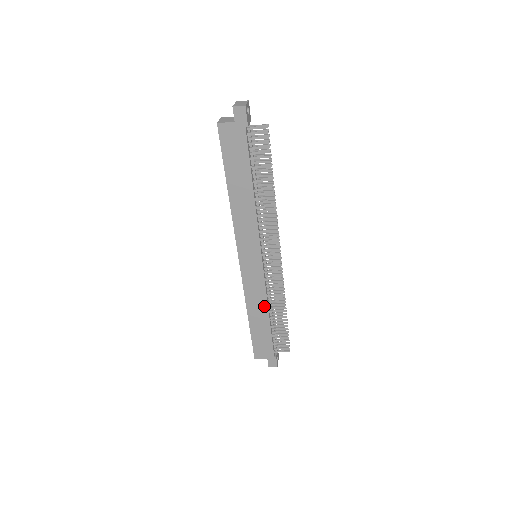
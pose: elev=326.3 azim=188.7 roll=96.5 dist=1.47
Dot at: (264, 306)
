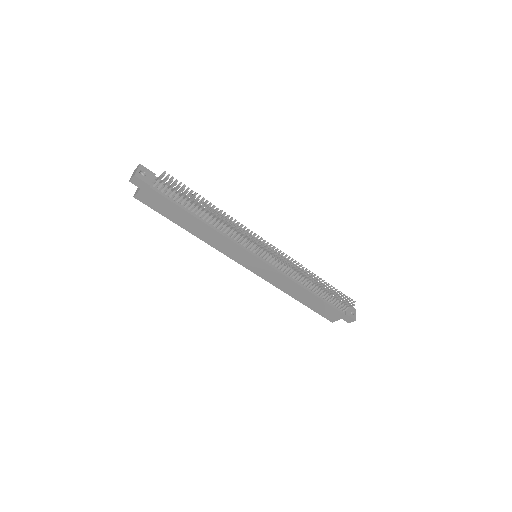
Dot at: (297, 286)
